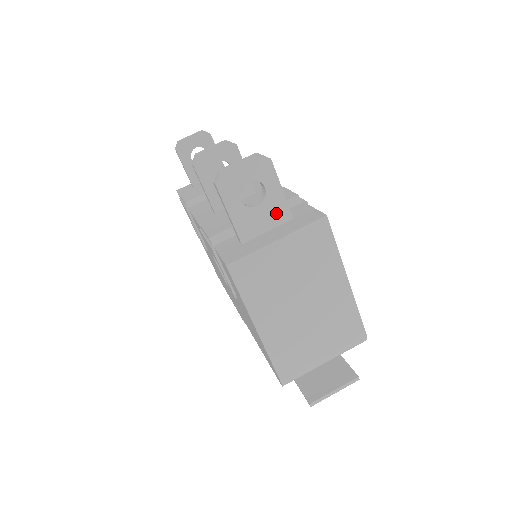
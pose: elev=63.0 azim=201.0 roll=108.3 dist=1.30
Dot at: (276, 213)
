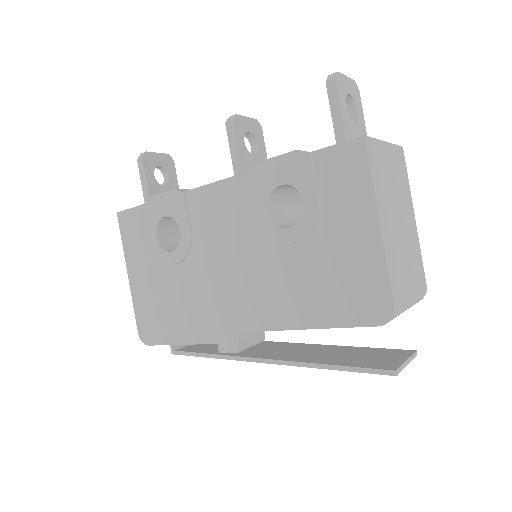
Dot at: occluded
